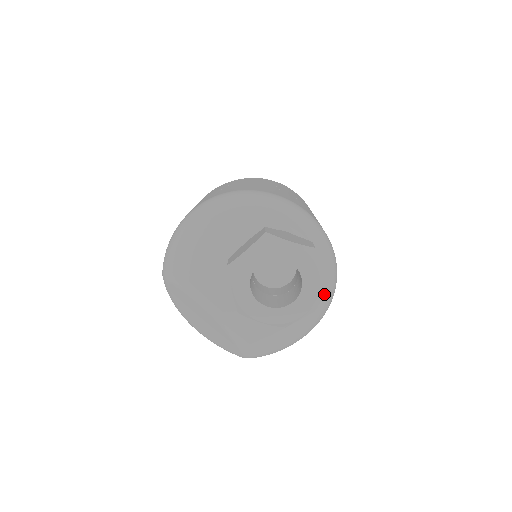
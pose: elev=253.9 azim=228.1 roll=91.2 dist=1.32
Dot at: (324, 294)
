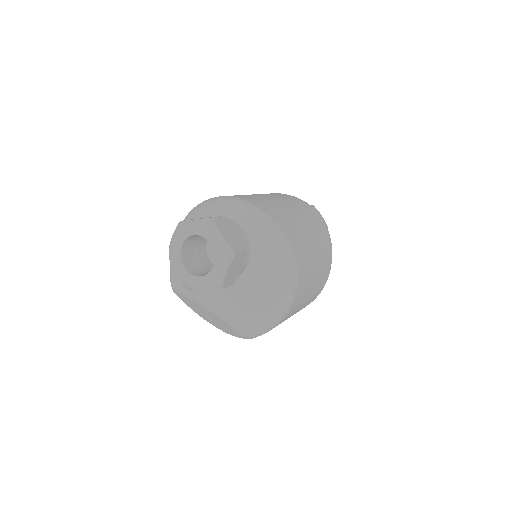
Dot at: (274, 258)
